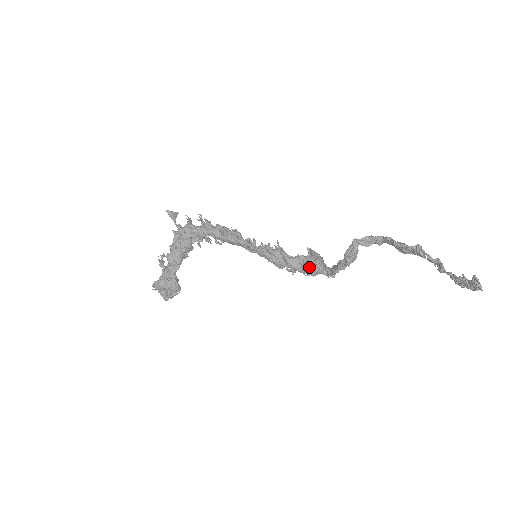
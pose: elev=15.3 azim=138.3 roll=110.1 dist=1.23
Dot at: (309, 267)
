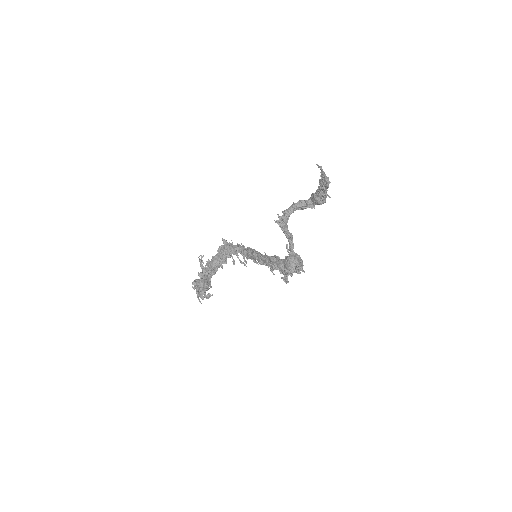
Dot at: (287, 261)
